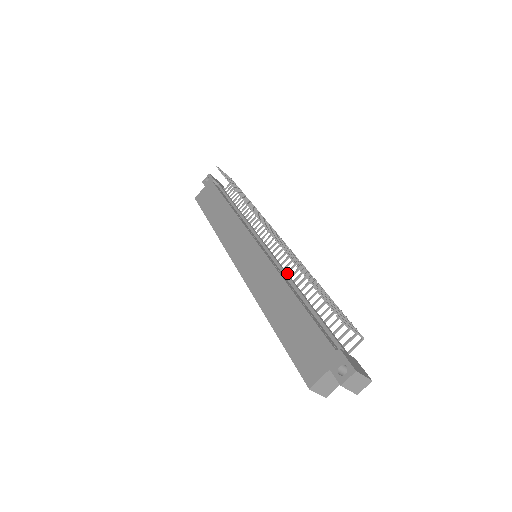
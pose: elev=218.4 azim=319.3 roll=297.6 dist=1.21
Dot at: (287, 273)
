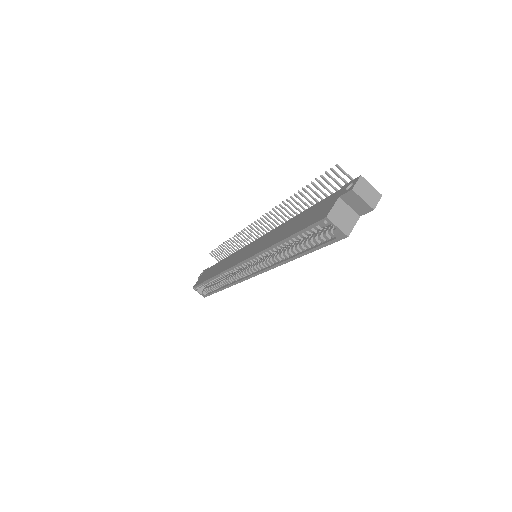
Dot at: occluded
